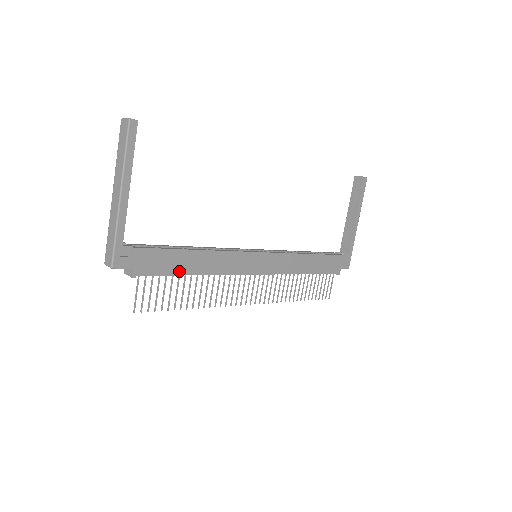
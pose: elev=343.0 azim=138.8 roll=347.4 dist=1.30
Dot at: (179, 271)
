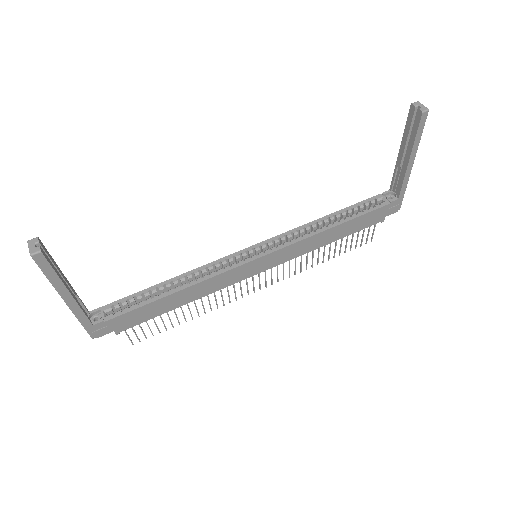
Dot at: (163, 311)
